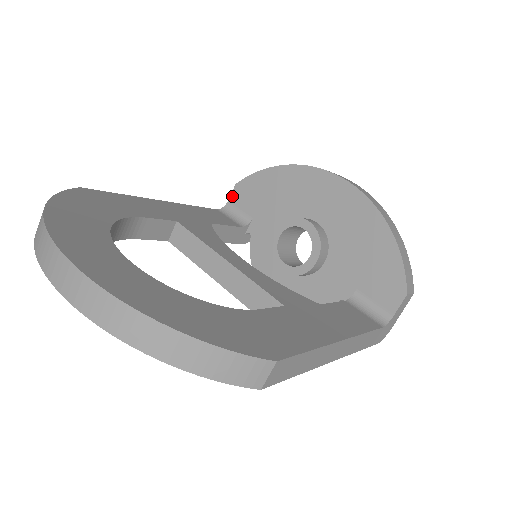
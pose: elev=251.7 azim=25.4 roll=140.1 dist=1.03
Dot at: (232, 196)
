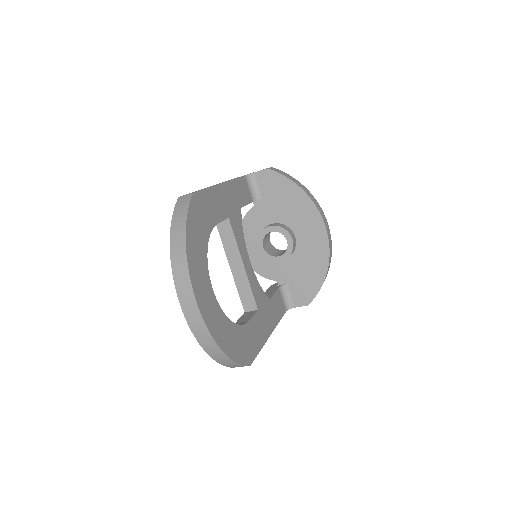
Dot at: (260, 173)
